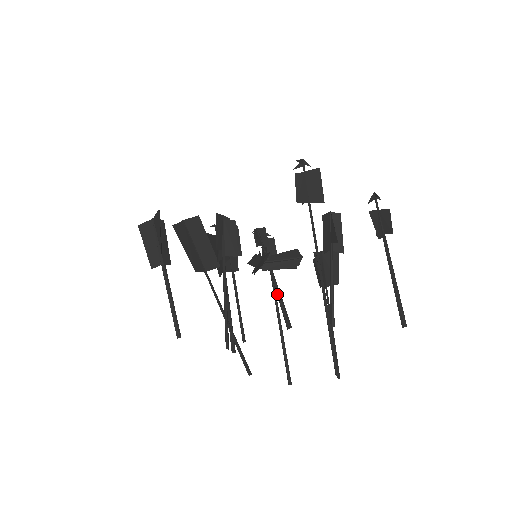
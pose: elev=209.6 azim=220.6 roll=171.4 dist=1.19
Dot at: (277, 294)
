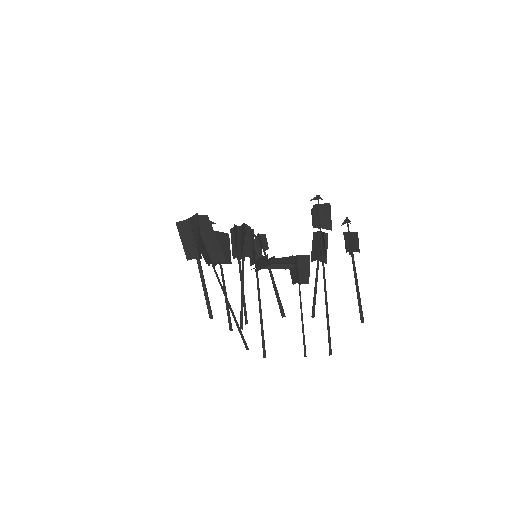
Dot at: (275, 289)
